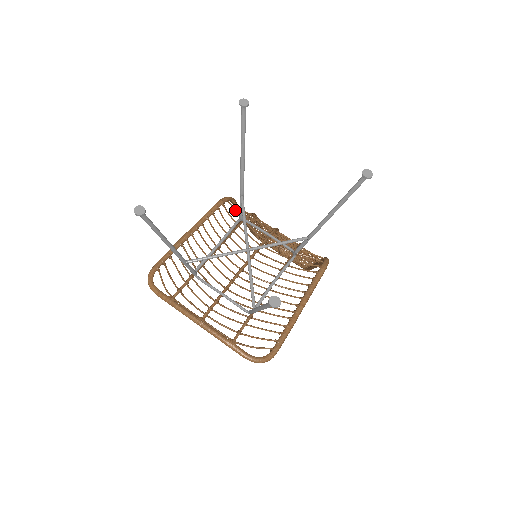
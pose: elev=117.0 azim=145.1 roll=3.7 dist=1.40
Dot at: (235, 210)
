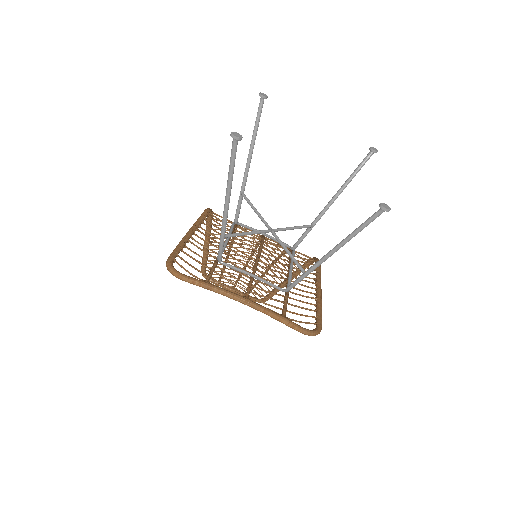
Dot at: occluded
